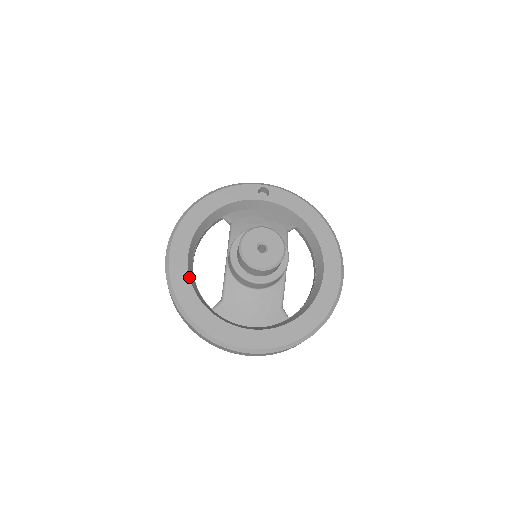
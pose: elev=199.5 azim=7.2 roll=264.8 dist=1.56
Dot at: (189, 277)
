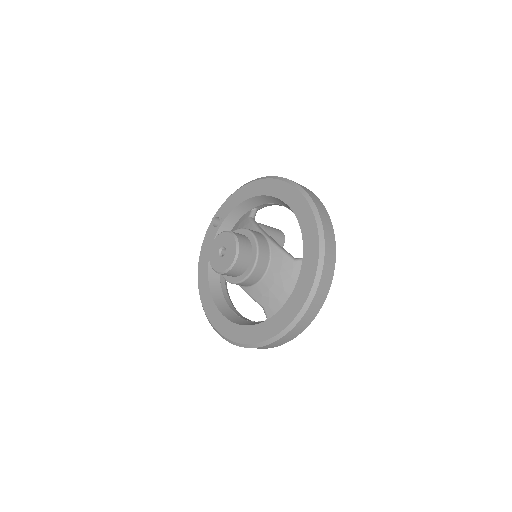
Dot at: (232, 322)
